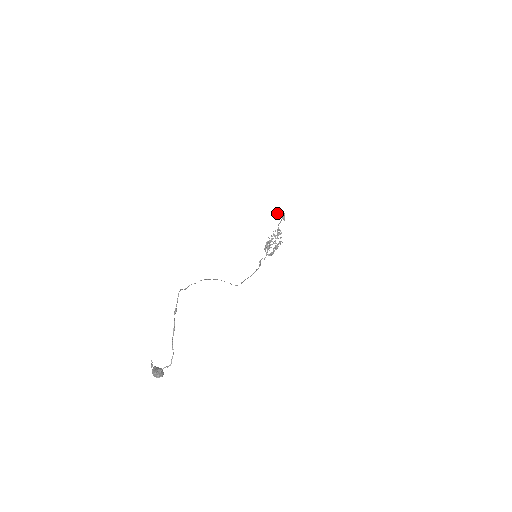
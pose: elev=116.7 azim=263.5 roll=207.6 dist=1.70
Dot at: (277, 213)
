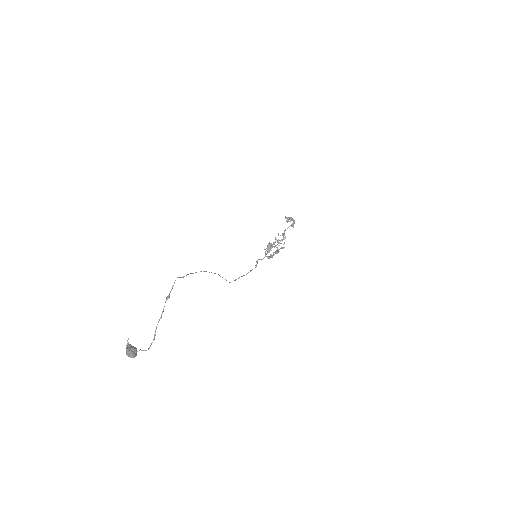
Dot at: (288, 218)
